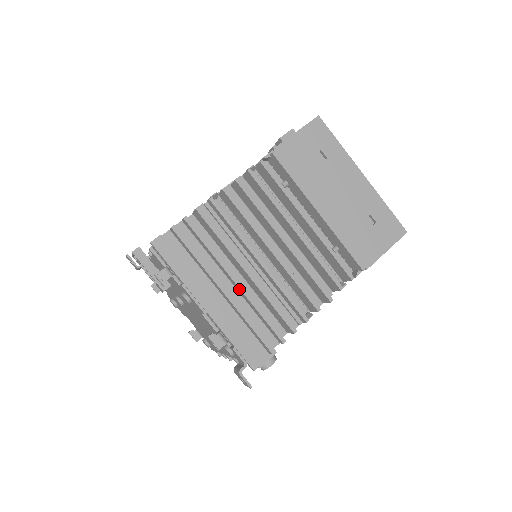
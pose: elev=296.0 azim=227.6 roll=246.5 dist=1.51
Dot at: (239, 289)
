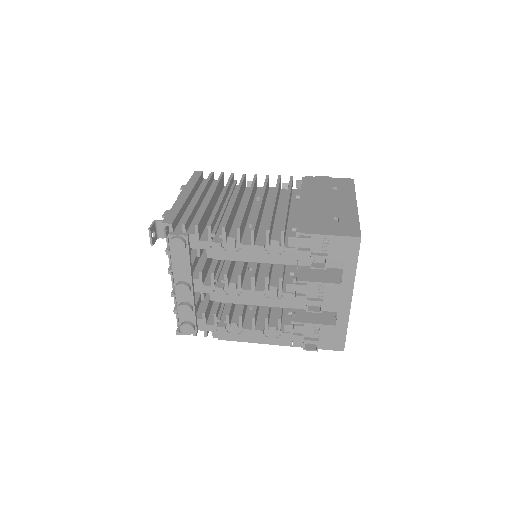
Dot at: occluded
